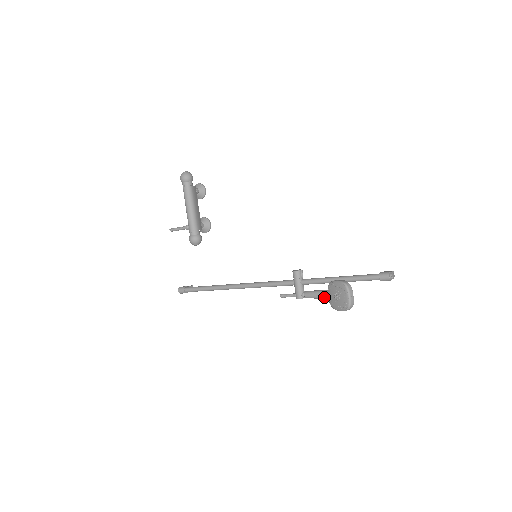
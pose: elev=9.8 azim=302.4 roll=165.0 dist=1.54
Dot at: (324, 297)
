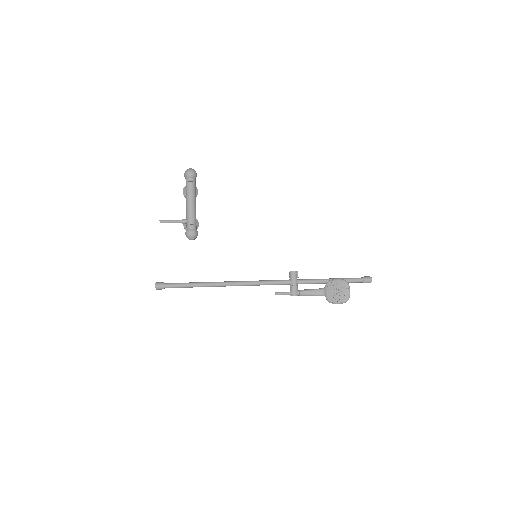
Dot at: (319, 294)
